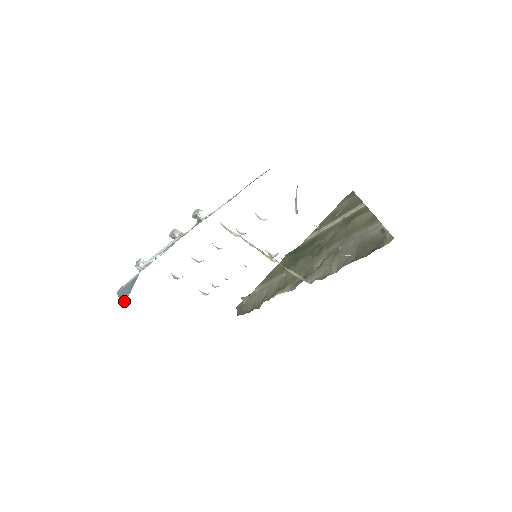
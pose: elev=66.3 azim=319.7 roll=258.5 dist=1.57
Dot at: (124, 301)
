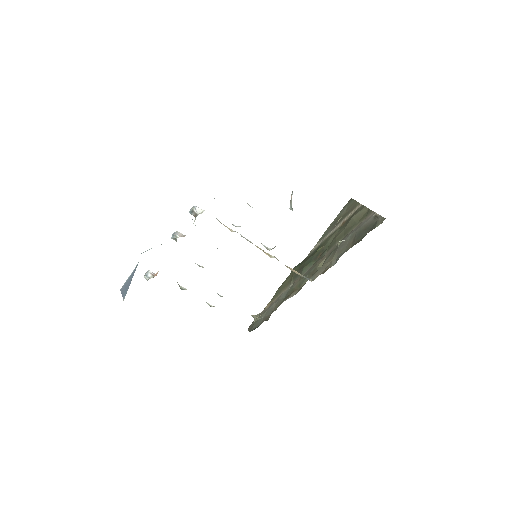
Dot at: (125, 293)
